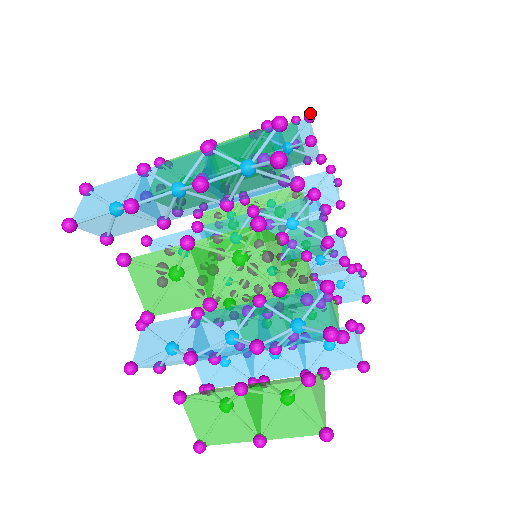
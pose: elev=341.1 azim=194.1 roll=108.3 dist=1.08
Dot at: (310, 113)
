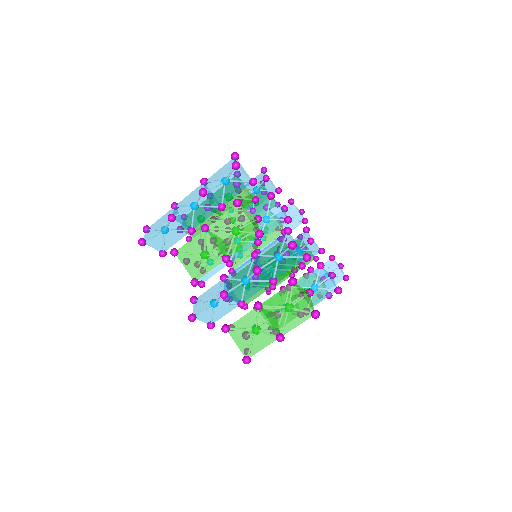
Dot at: (263, 167)
